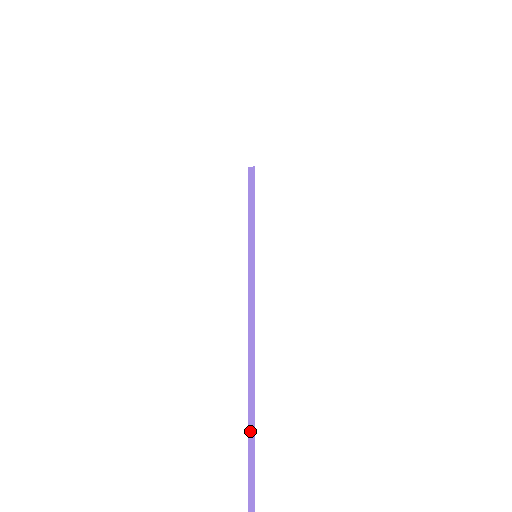
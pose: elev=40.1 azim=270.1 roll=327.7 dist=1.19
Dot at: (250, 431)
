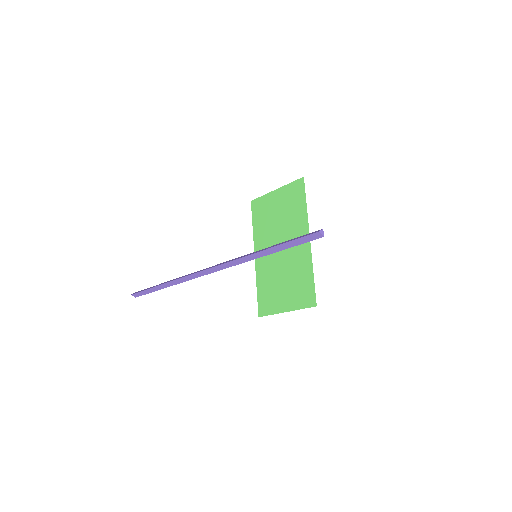
Dot at: (166, 285)
